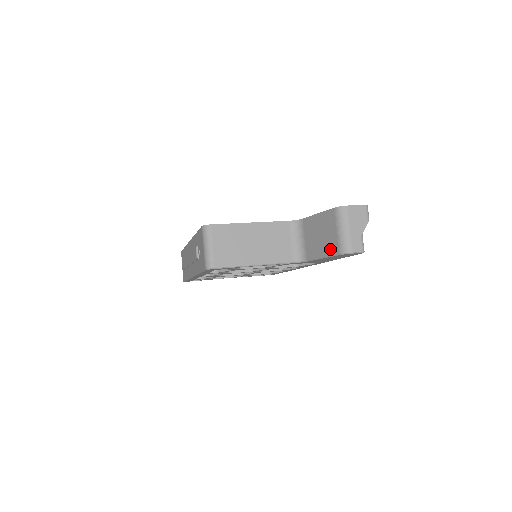
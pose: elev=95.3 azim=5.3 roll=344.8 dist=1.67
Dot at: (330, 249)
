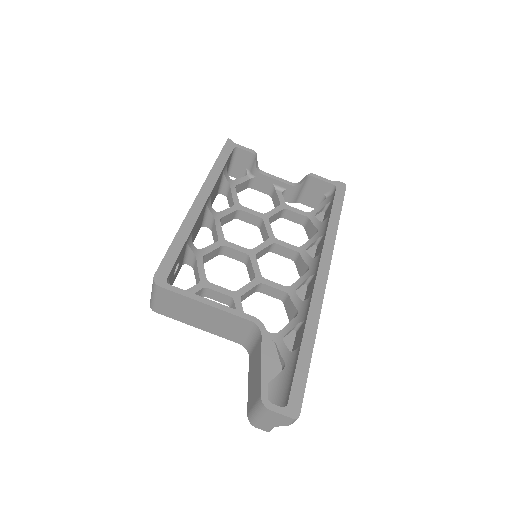
Dot at: (249, 398)
